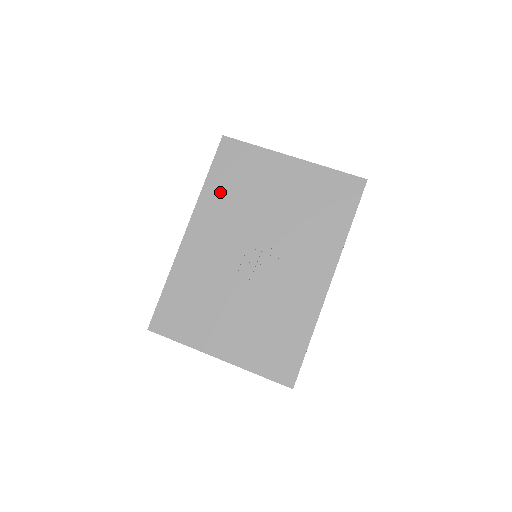
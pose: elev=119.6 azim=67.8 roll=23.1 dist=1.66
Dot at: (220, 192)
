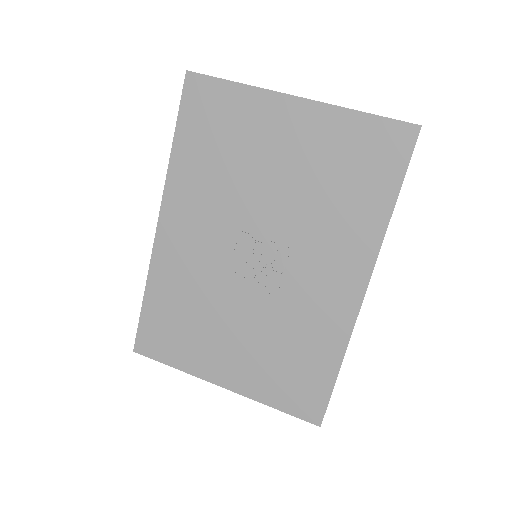
Dot at: (195, 164)
